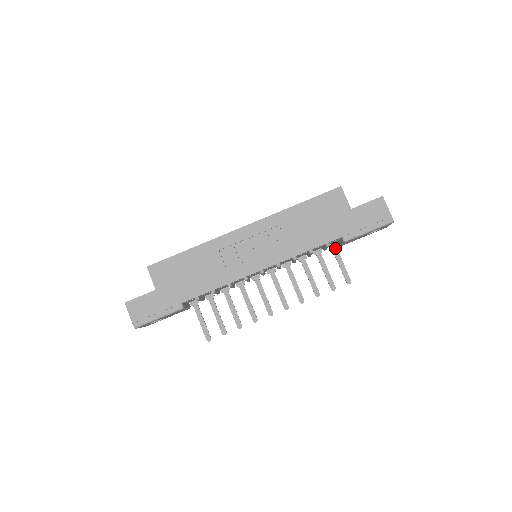
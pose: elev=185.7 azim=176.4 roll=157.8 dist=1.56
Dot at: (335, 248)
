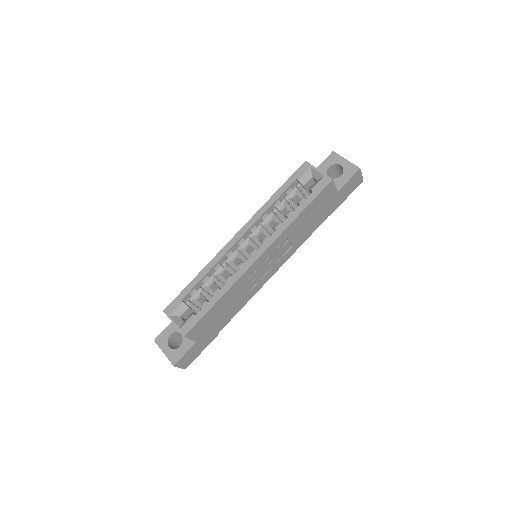
Dot at: occluded
